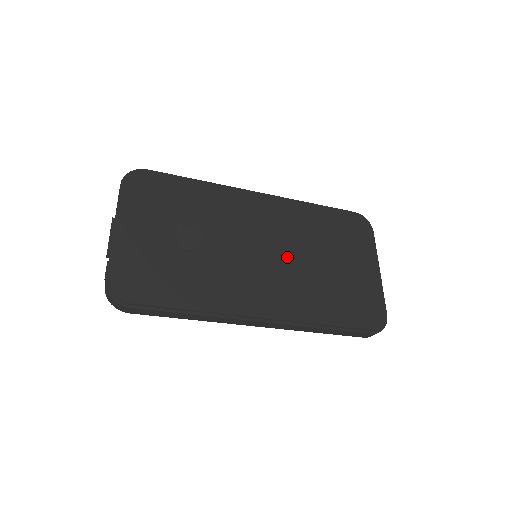
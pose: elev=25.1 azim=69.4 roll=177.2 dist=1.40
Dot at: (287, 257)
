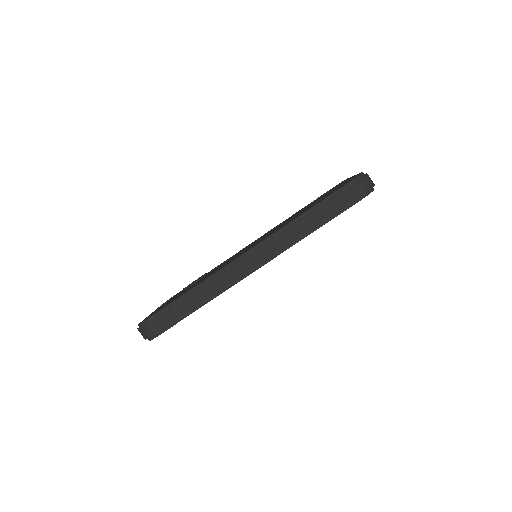
Dot at: occluded
